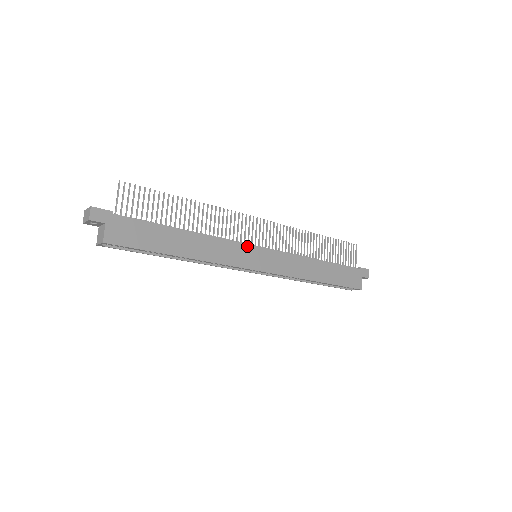
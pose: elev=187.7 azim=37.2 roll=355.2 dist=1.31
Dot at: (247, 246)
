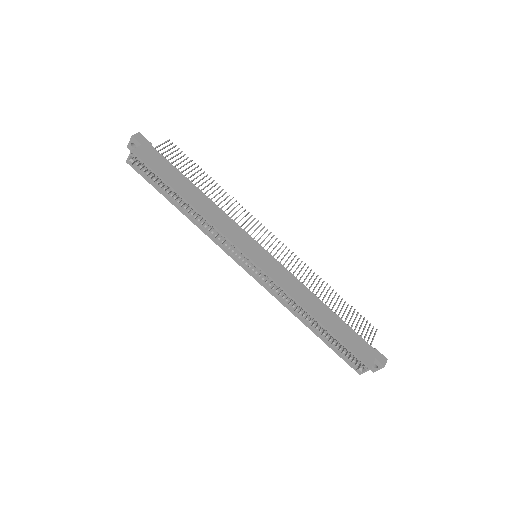
Dot at: (250, 237)
